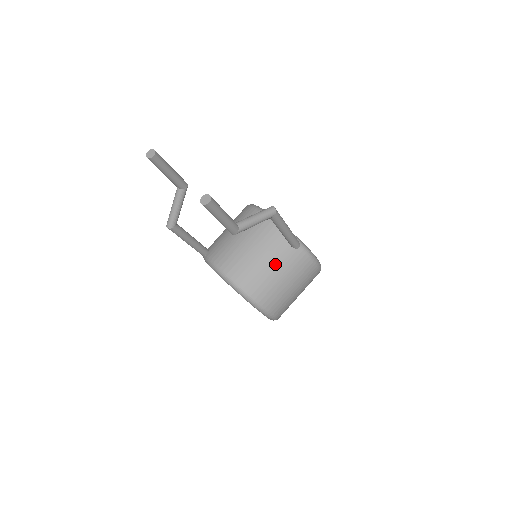
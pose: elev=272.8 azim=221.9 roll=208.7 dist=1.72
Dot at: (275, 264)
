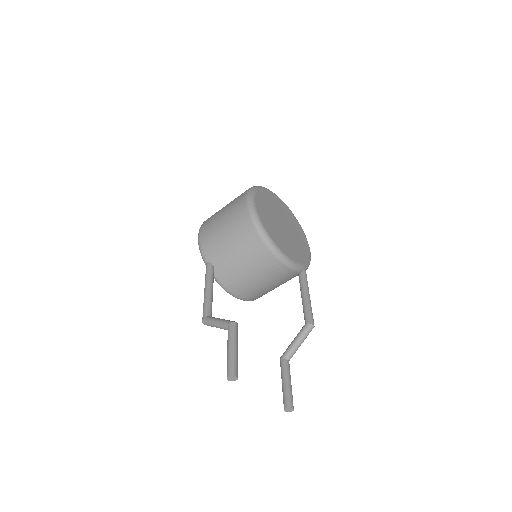
Dot at: (281, 284)
